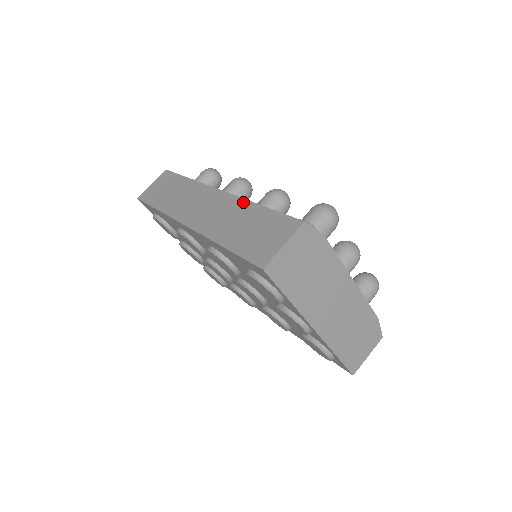
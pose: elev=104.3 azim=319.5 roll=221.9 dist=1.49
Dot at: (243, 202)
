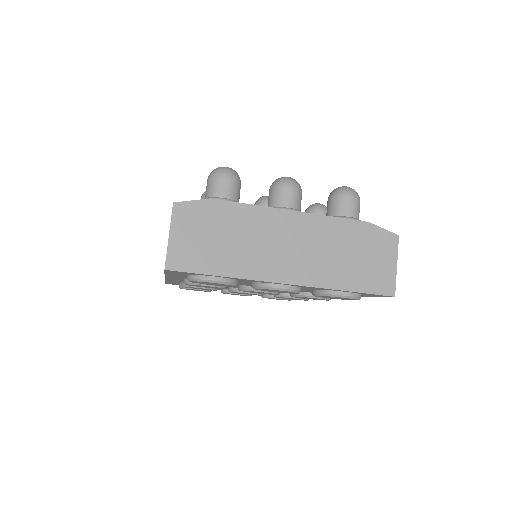
Dot at: occluded
